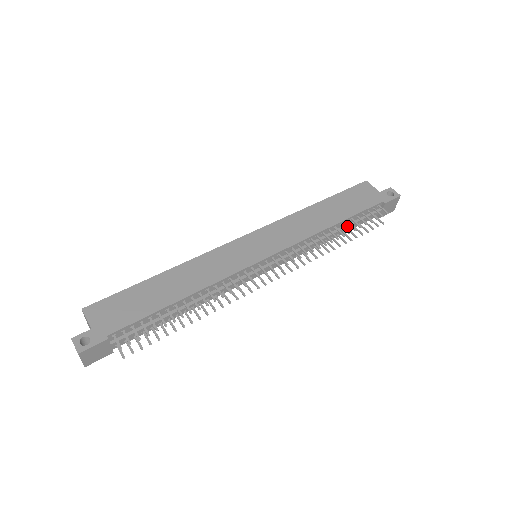
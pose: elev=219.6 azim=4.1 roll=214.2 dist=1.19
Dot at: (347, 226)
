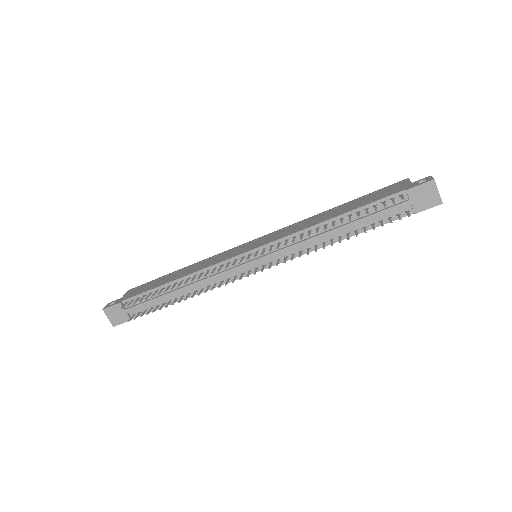
Dot at: (353, 221)
